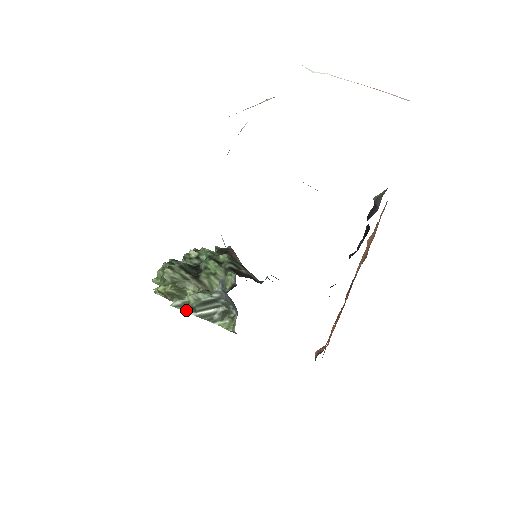
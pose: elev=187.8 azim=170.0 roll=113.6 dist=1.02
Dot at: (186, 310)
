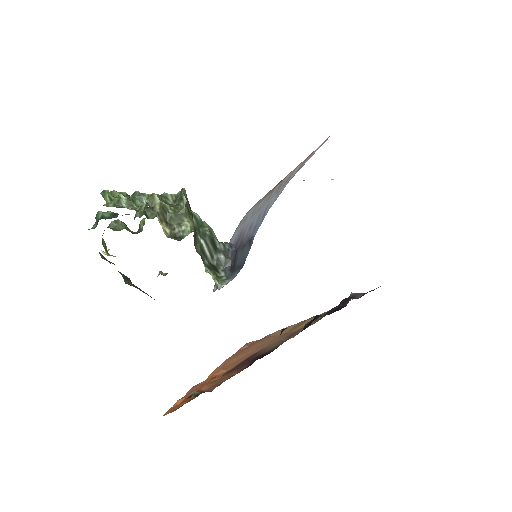
Dot at: (197, 229)
